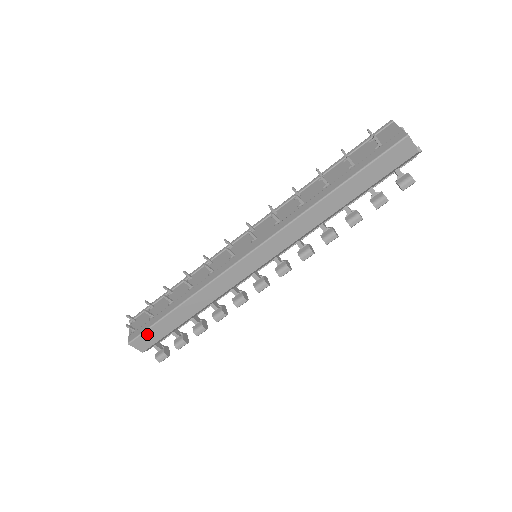
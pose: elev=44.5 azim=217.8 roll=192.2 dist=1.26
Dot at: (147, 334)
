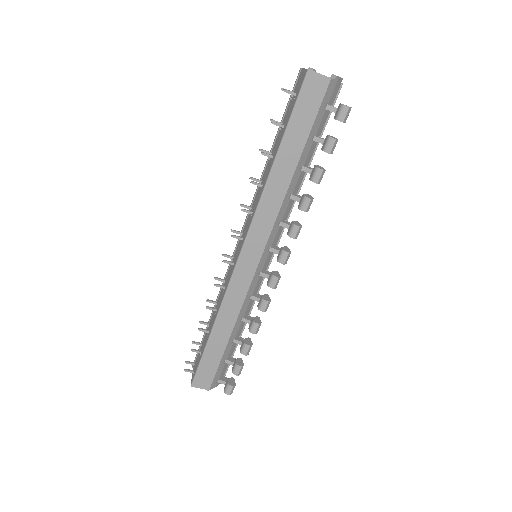
Dot at: (201, 370)
